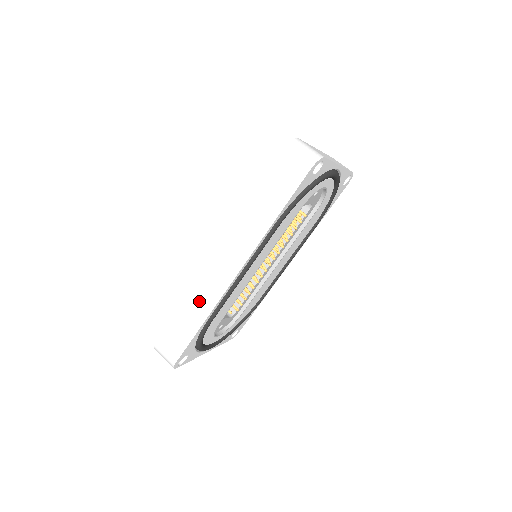
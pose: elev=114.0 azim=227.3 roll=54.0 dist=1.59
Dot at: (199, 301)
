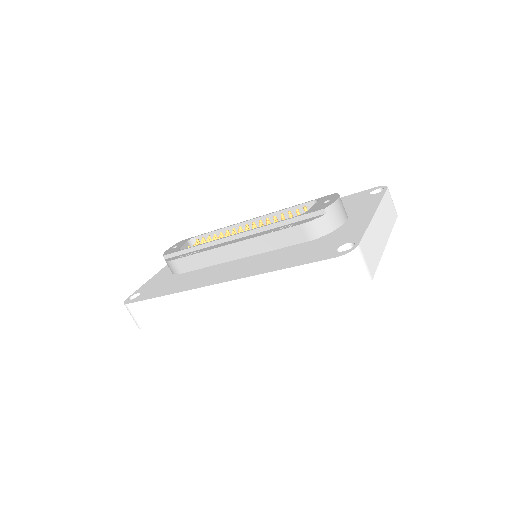
Dot at: (182, 306)
